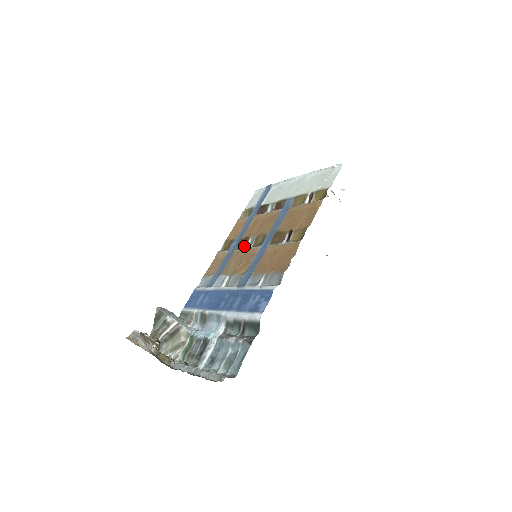
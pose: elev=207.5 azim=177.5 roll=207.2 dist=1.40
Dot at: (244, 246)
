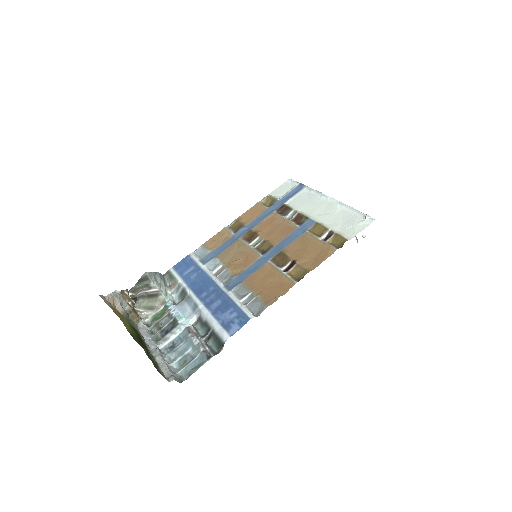
Dot at: (250, 241)
